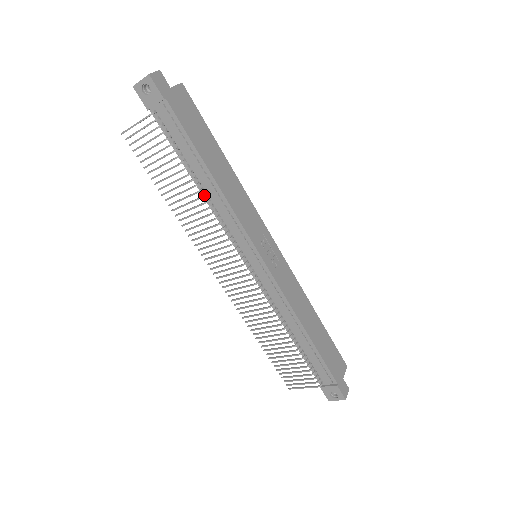
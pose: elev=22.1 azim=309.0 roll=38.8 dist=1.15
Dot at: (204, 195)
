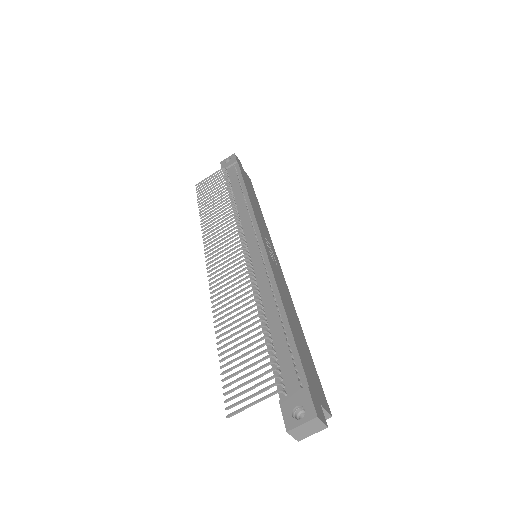
Dot at: (234, 203)
